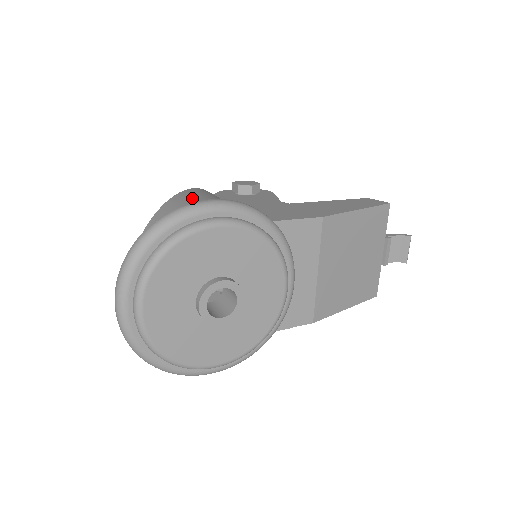
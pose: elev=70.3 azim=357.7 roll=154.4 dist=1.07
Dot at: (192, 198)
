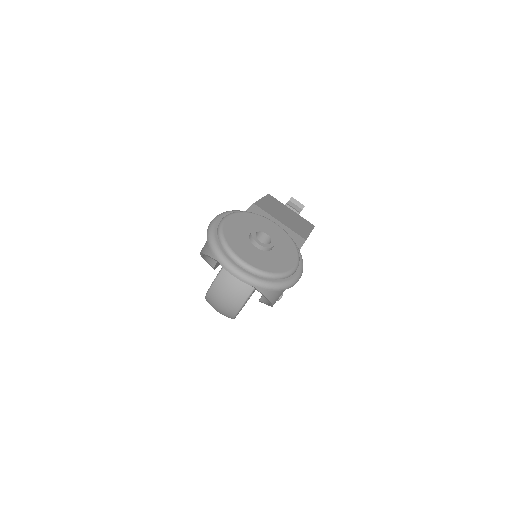
Dot at: occluded
